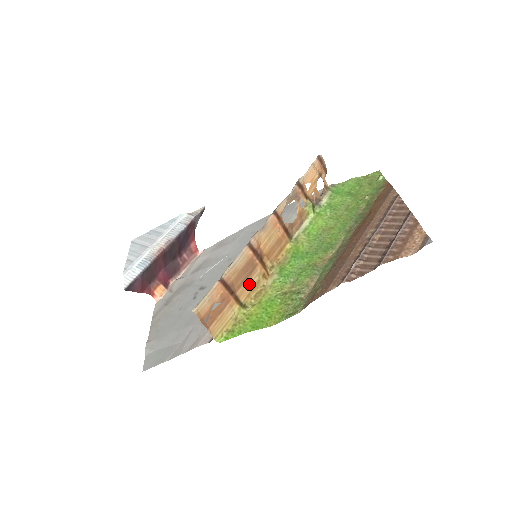
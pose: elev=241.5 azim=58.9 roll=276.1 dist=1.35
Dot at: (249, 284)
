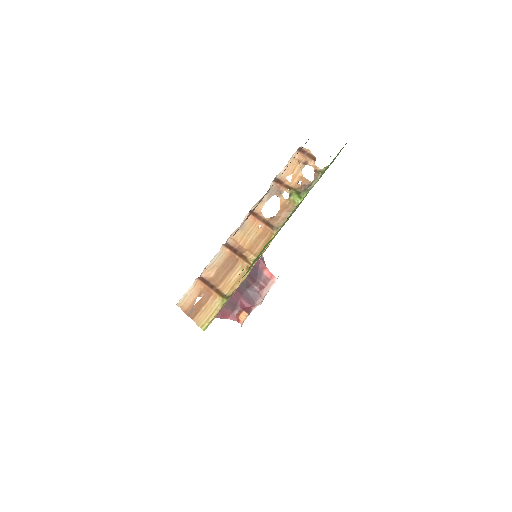
Dot at: (232, 278)
